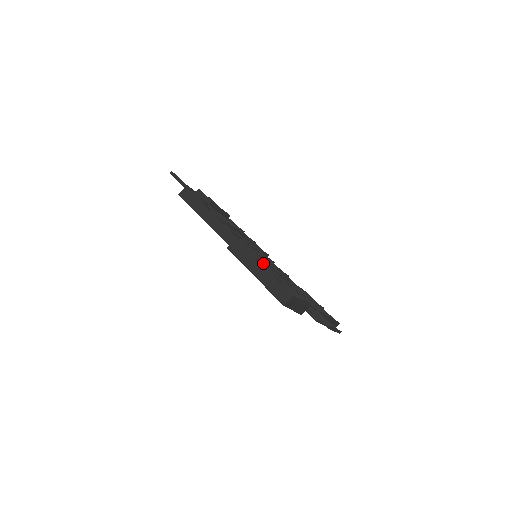
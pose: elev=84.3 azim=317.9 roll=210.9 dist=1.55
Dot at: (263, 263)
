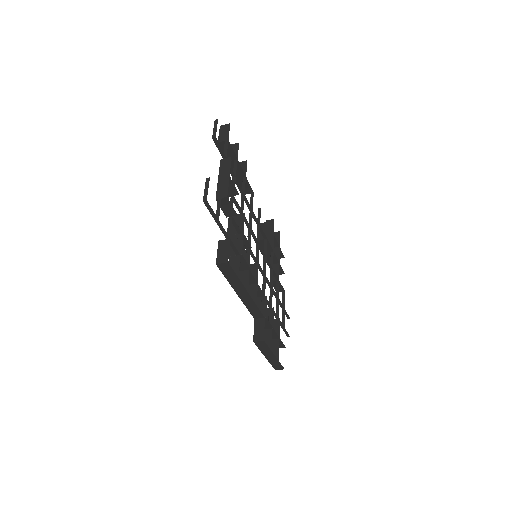
Dot at: (272, 330)
